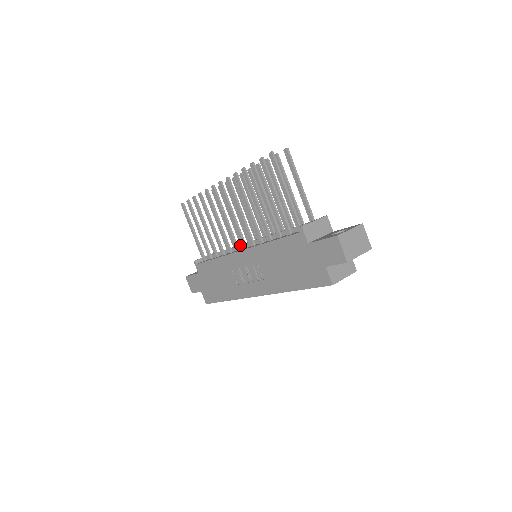
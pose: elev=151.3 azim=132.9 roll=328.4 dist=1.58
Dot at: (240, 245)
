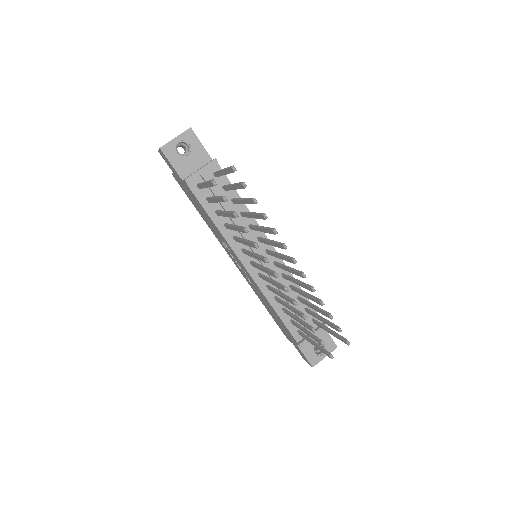
Dot at: (249, 246)
